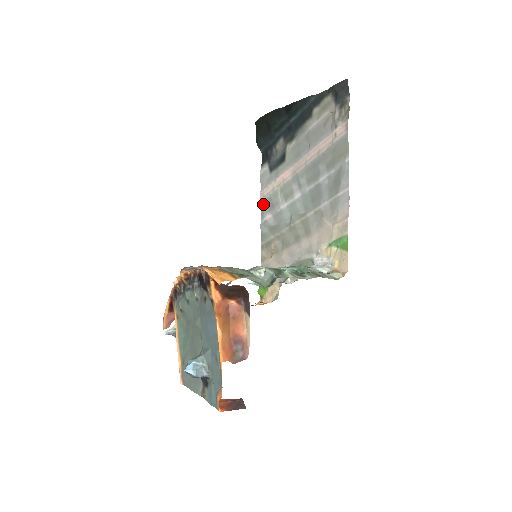
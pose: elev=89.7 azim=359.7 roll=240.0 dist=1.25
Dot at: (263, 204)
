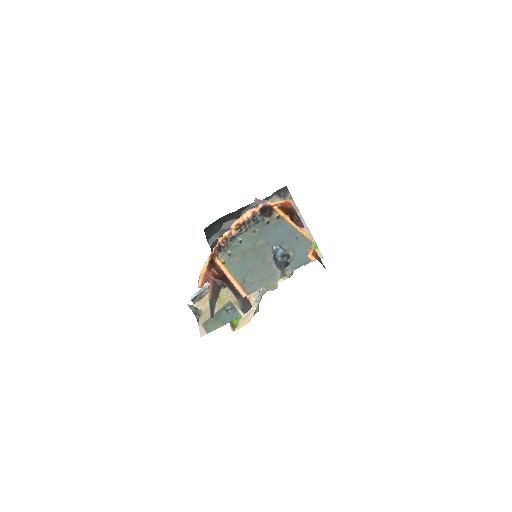
Dot at: occluded
